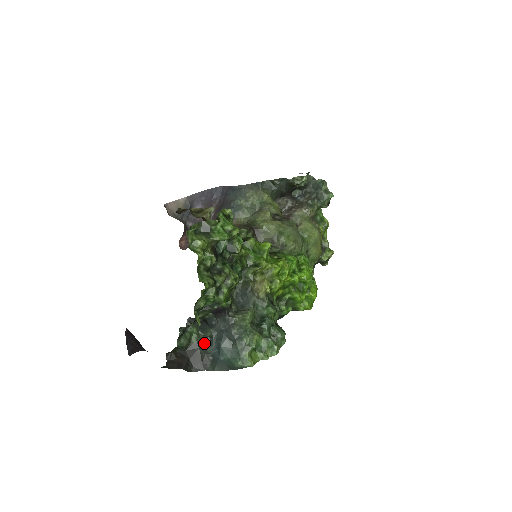
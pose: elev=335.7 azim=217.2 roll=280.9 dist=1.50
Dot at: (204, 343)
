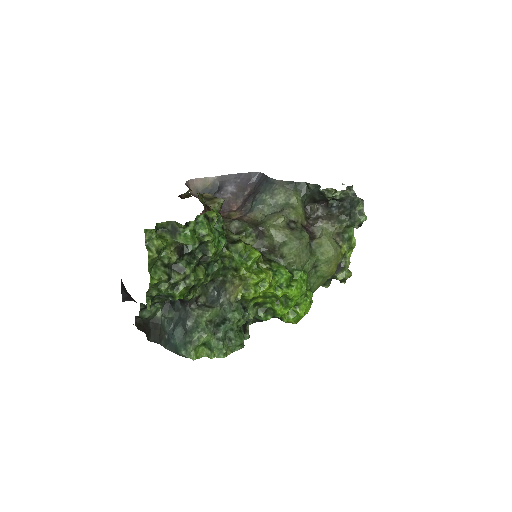
Dot at: (164, 322)
